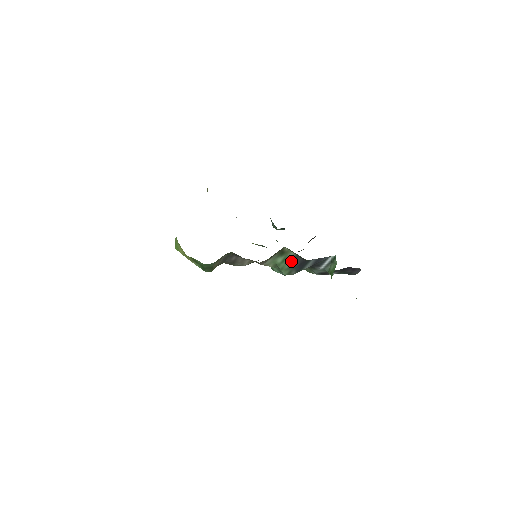
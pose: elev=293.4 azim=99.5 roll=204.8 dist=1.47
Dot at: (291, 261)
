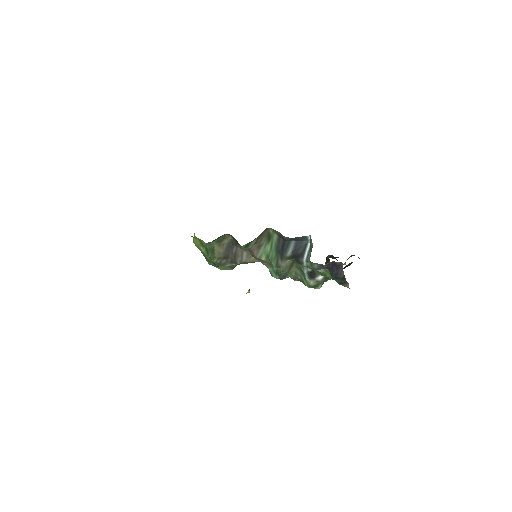
Dot at: (276, 245)
